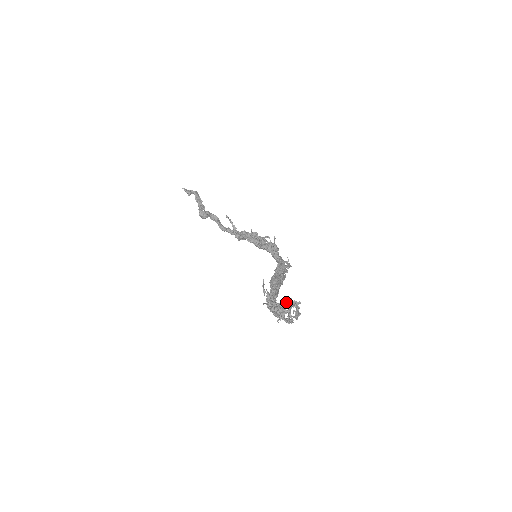
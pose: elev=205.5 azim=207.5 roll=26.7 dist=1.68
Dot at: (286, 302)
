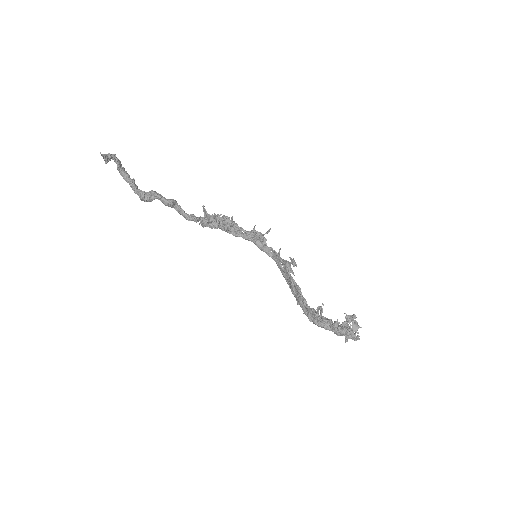
Dot at: occluded
